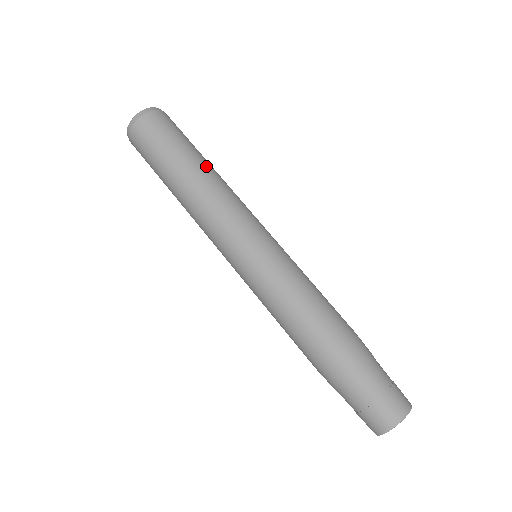
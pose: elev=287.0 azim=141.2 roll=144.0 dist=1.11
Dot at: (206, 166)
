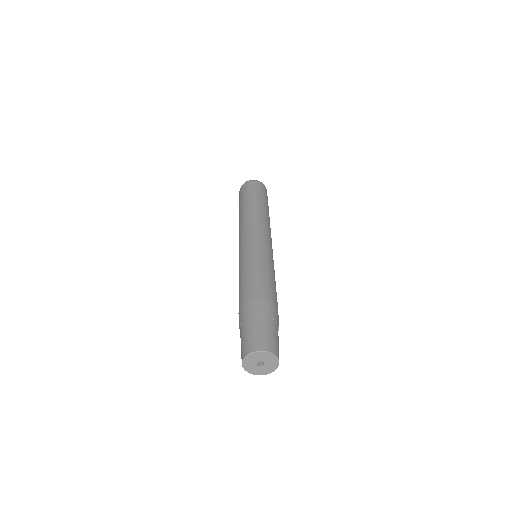
Dot at: (262, 207)
